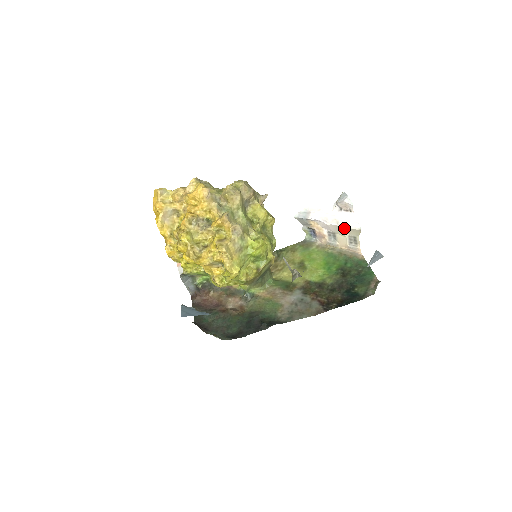
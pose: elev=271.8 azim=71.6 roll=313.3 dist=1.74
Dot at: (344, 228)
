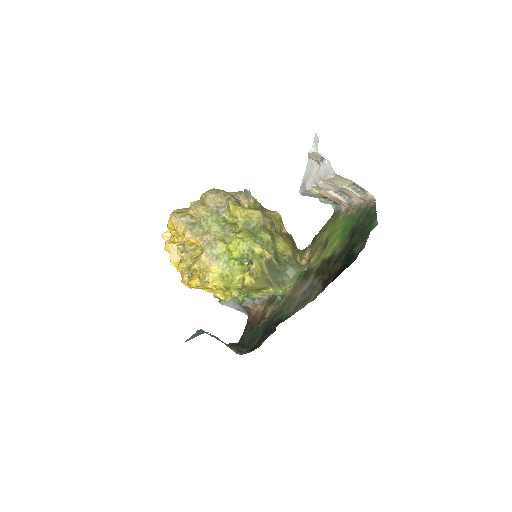
Dot at: (330, 181)
